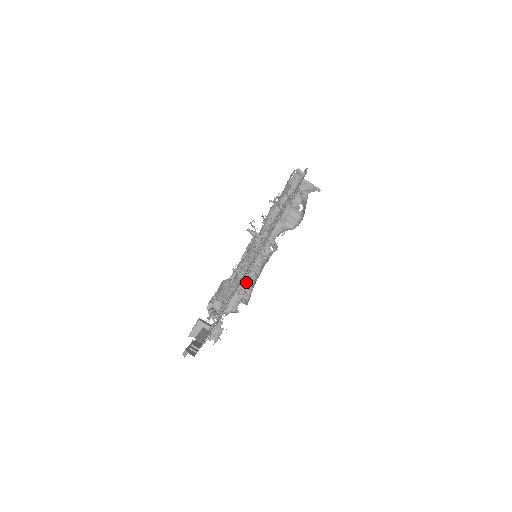
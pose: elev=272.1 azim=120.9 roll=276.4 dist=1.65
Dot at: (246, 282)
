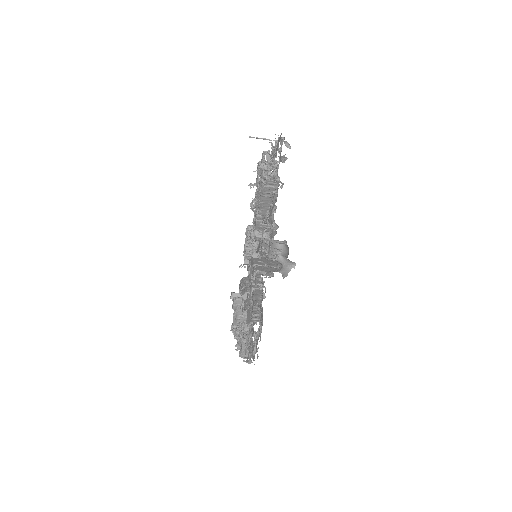
Dot at: occluded
